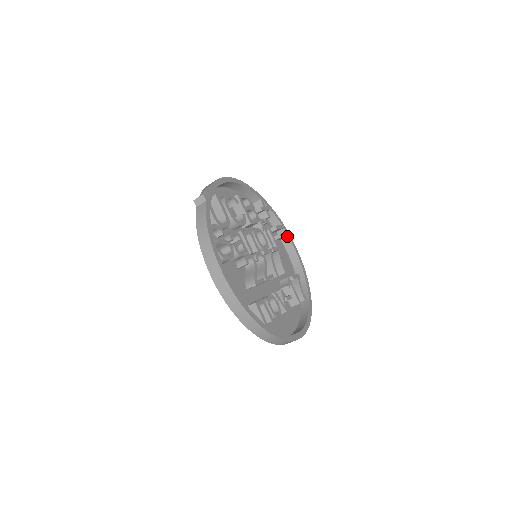
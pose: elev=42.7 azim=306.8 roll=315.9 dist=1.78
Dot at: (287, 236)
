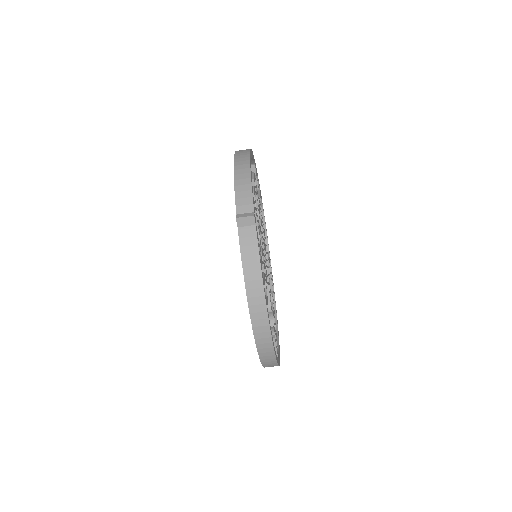
Dot at: occluded
